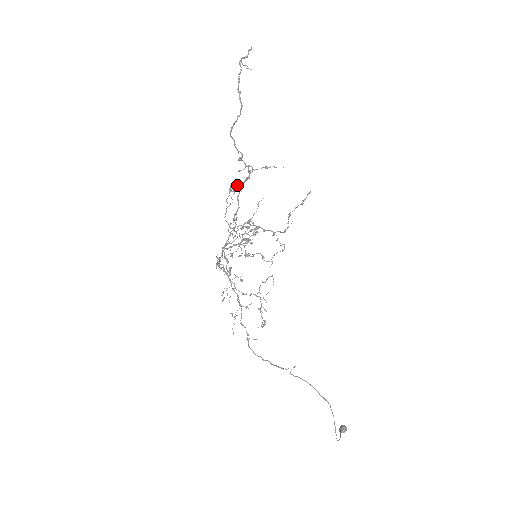
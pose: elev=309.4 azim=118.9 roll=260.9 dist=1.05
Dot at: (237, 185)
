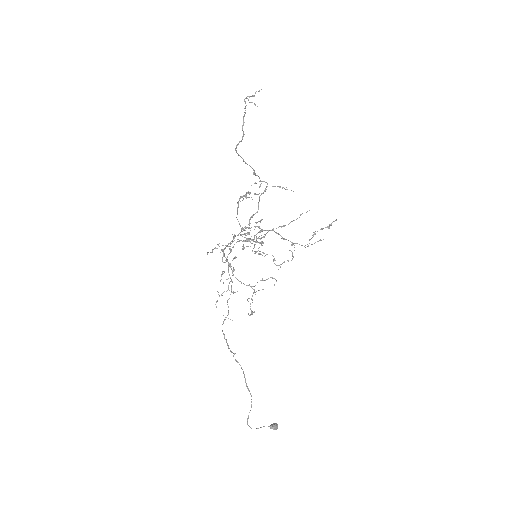
Dot at: (254, 194)
